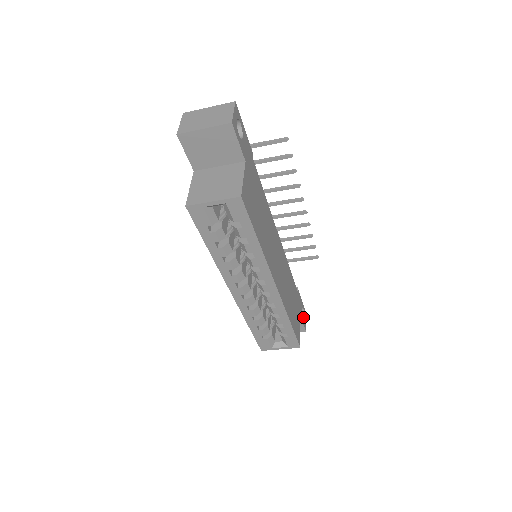
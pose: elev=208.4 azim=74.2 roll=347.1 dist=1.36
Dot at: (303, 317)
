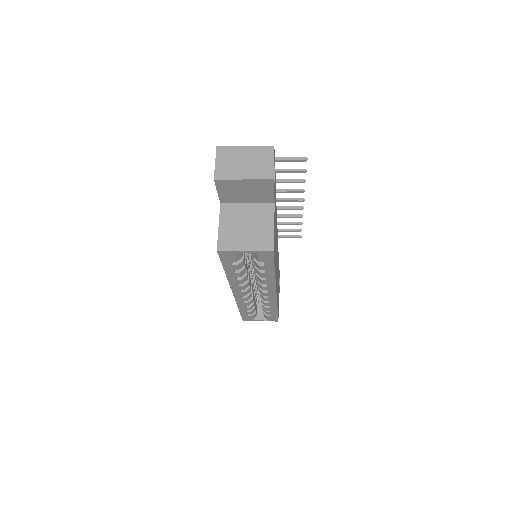
Dot at: occluded
